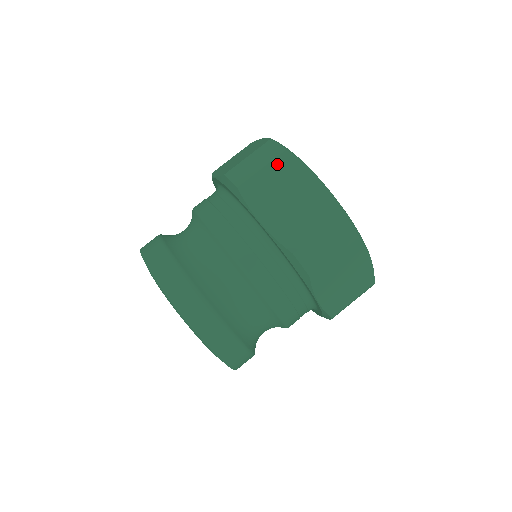
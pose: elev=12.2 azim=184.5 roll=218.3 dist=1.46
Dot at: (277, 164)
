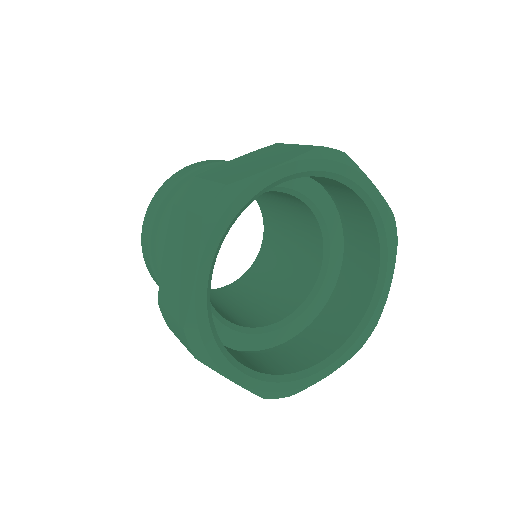
Dot at: (192, 221)
